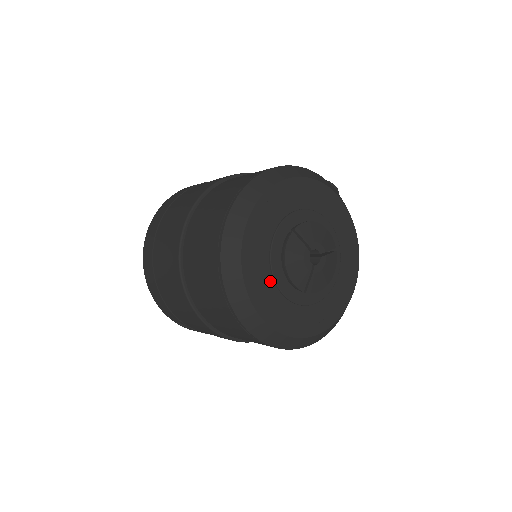
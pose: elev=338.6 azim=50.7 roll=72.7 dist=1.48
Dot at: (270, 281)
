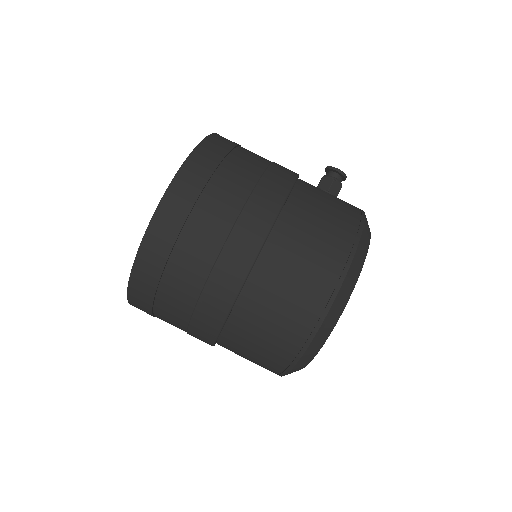
Dot at: occluded
